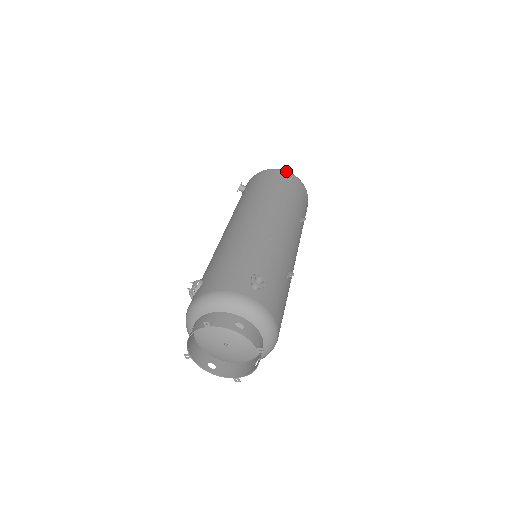
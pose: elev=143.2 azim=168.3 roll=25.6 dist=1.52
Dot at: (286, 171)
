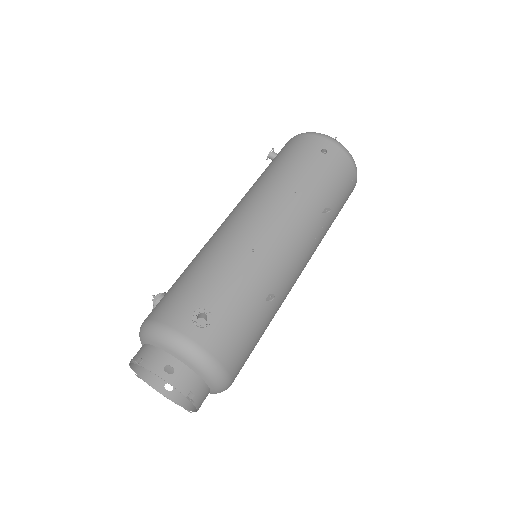
Dot at: (325, 137)
